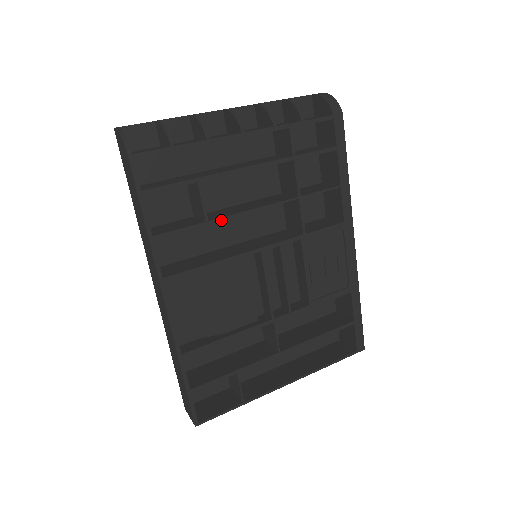
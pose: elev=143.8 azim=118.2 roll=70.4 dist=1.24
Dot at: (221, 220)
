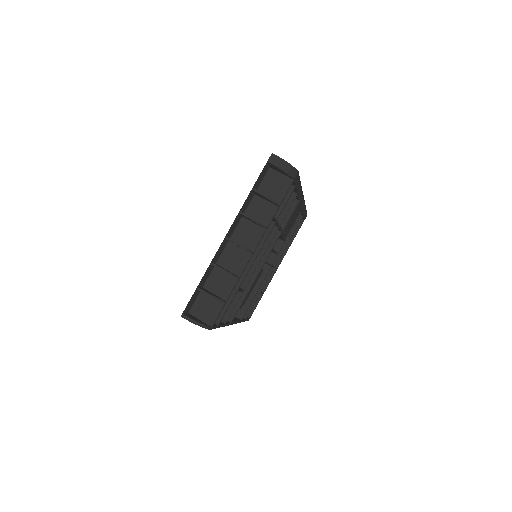
Dot at: occluded
